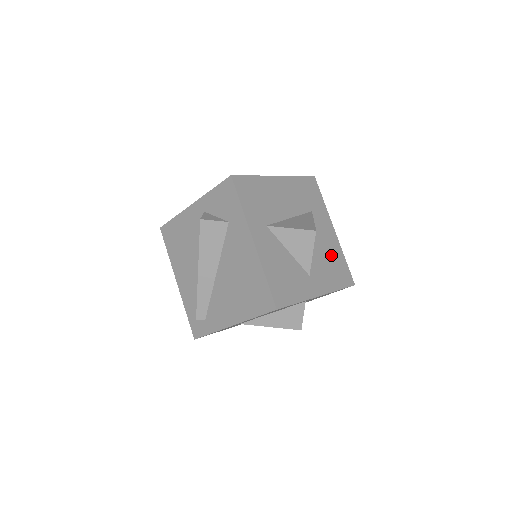
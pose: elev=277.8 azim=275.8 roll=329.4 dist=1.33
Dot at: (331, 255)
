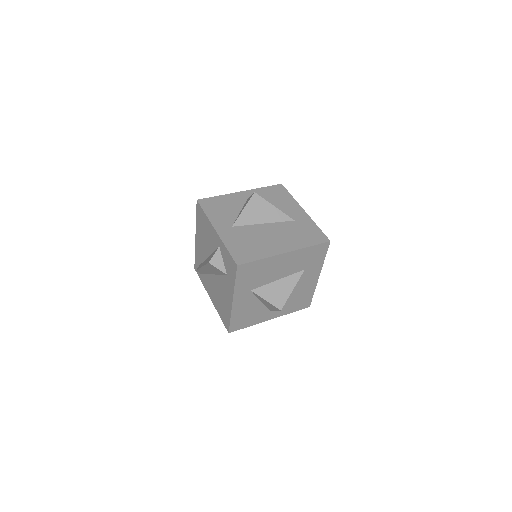
Dot at: (301, 294)
